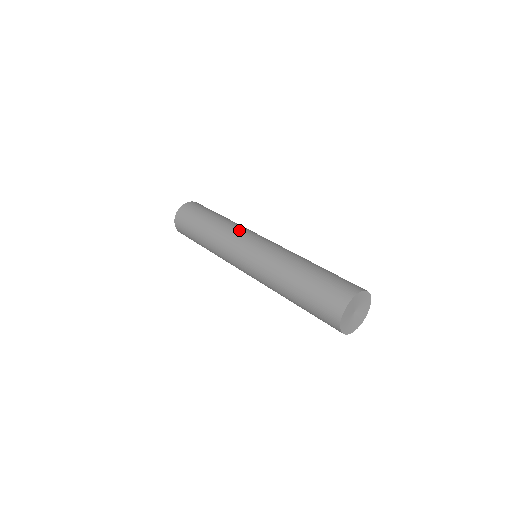
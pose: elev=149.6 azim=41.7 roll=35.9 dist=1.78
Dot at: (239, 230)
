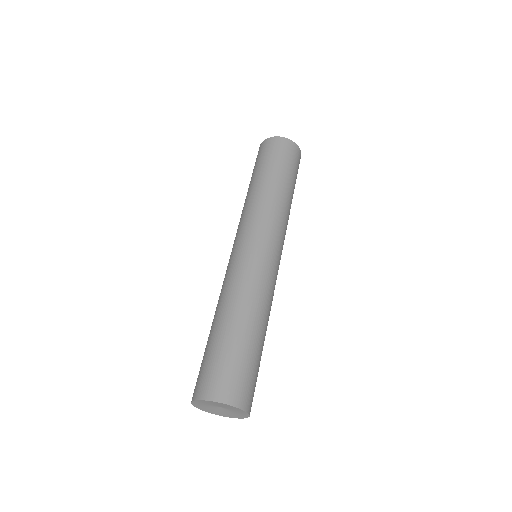
Dot at: (261, 218)
